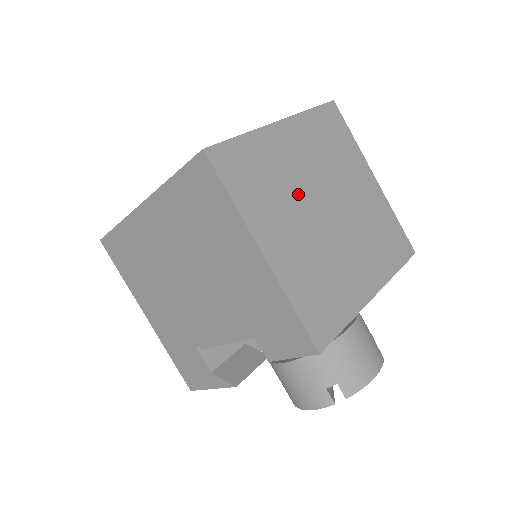
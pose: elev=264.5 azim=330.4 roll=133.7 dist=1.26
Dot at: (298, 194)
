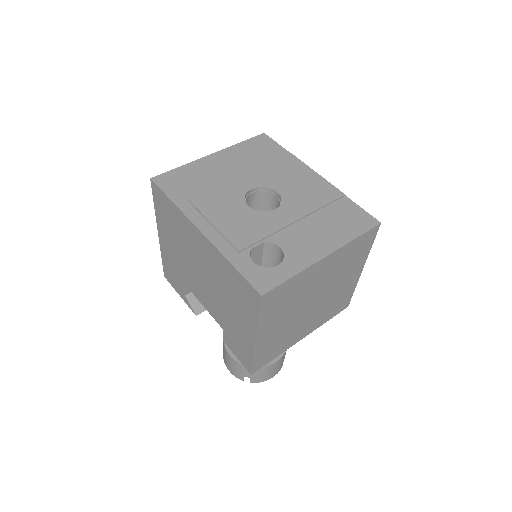
Dot at: (302, 300)
